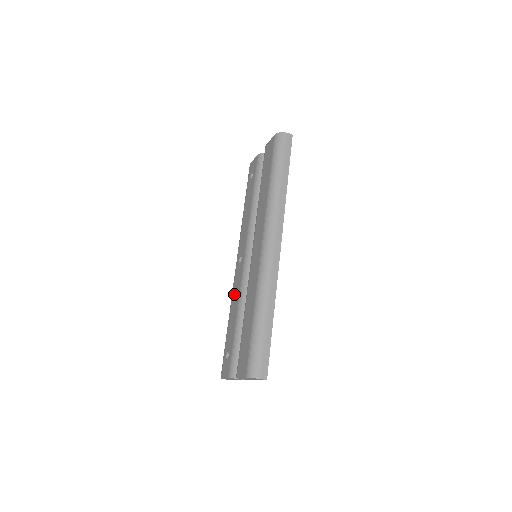
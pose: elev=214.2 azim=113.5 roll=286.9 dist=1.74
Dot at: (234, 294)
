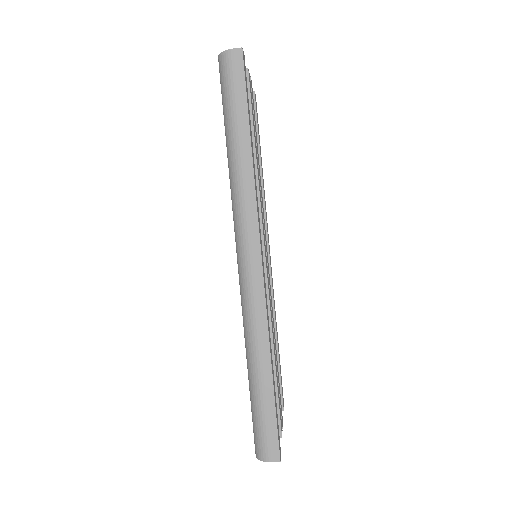
Dot at: occluded
